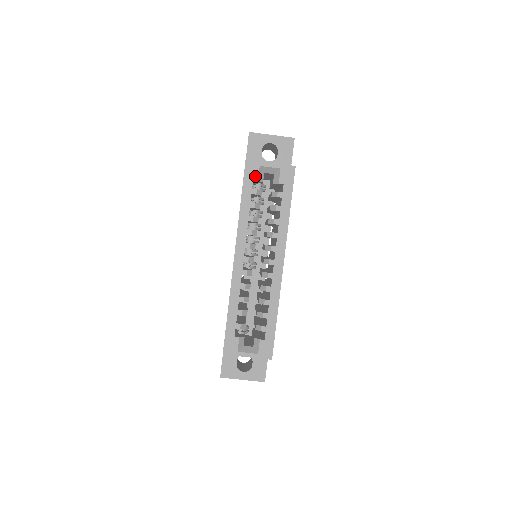
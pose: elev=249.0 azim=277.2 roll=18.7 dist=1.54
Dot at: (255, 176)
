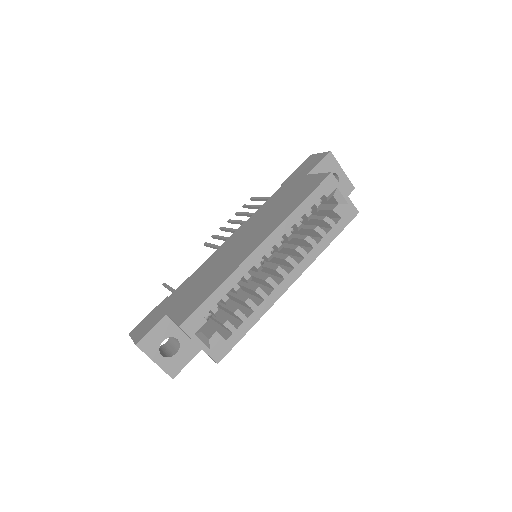
Dot at: (328, 192)
